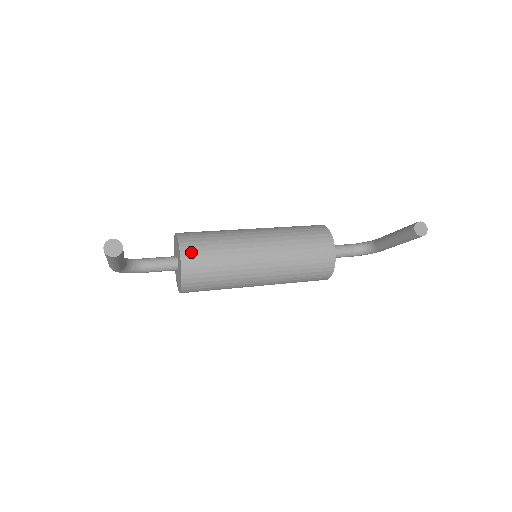
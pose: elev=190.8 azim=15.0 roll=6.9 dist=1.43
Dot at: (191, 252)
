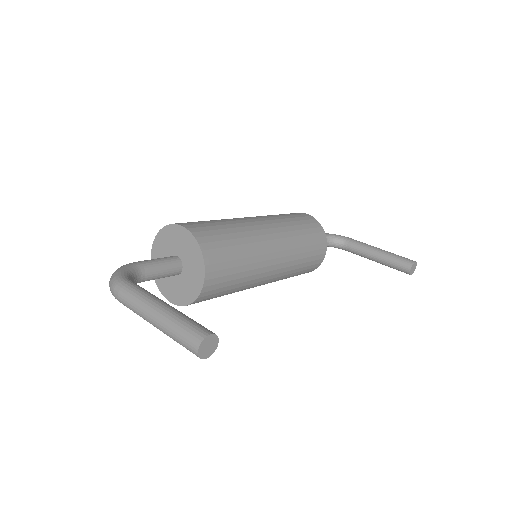
Dot at: (216, 272)
